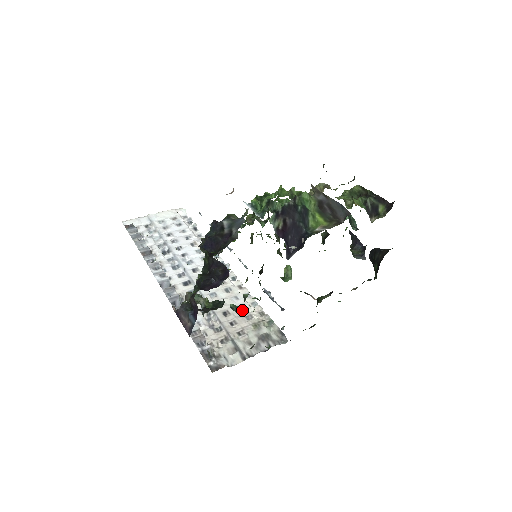
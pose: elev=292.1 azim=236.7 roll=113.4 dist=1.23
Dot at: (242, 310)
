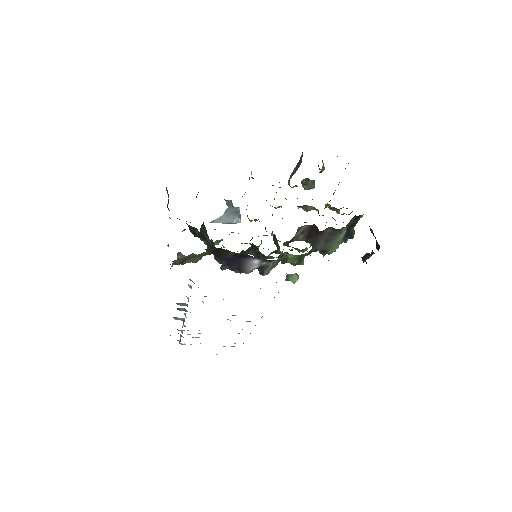
Dot at: occluded
